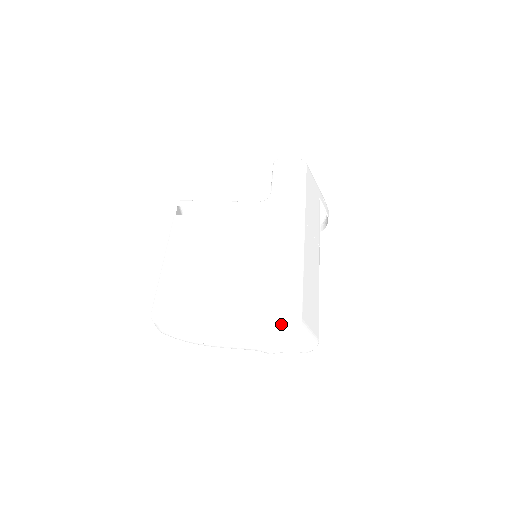
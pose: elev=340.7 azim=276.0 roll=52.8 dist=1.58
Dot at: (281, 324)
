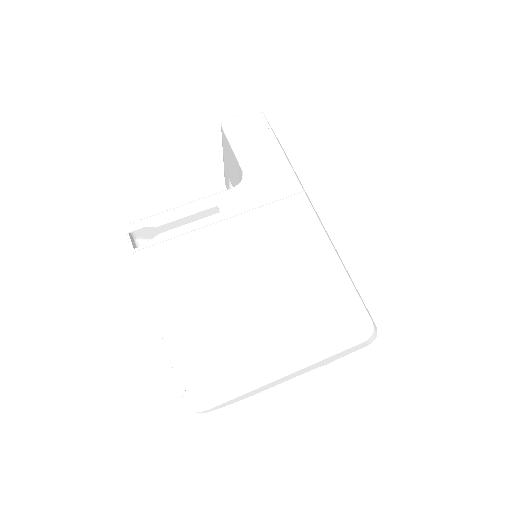
Dot at: (354, 338)
